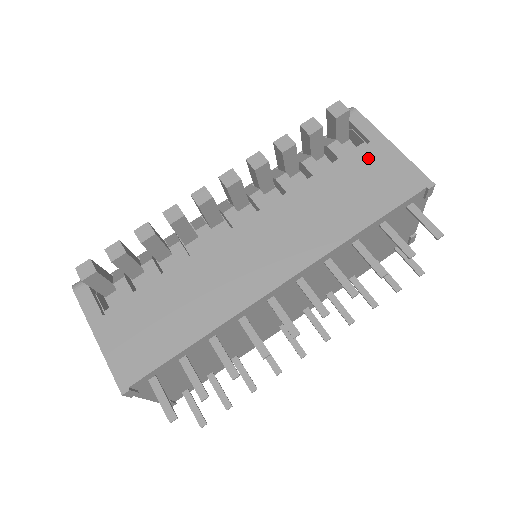
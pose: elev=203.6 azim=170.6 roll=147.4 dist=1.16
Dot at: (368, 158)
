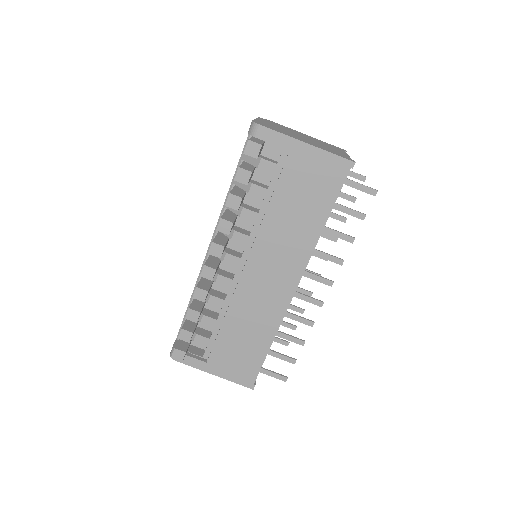
Dot at: (296, 167)
